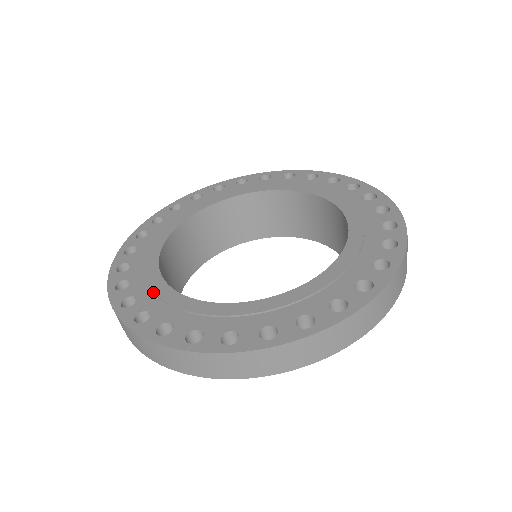
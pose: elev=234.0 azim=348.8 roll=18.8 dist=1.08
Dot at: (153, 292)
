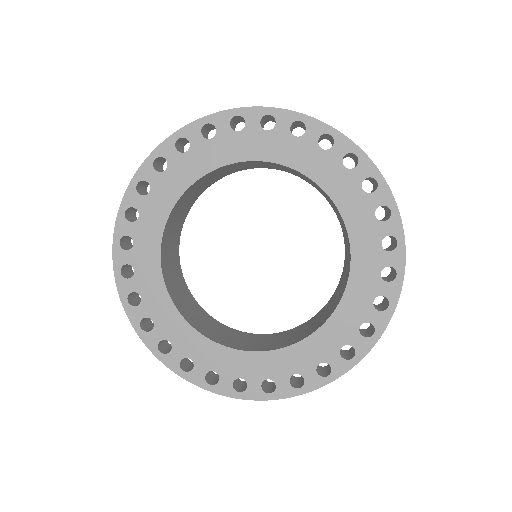
Dot at: (247, 365)
